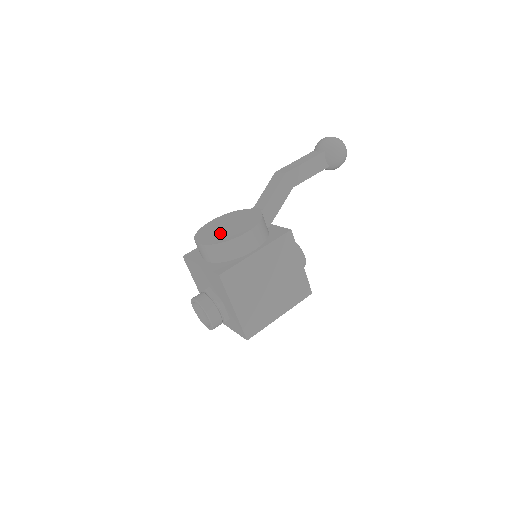
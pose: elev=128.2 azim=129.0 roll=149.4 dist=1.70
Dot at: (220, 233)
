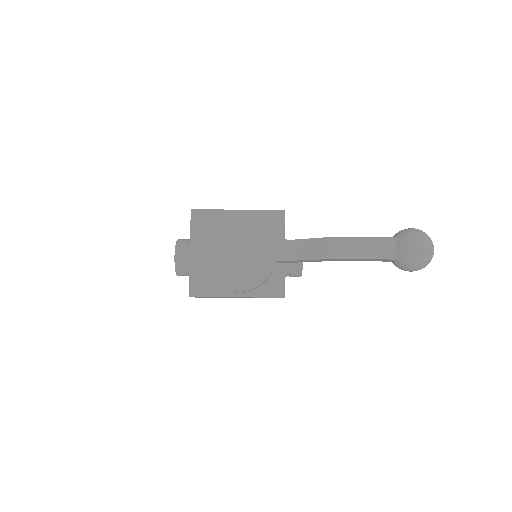
Dot at: (221, 258)
